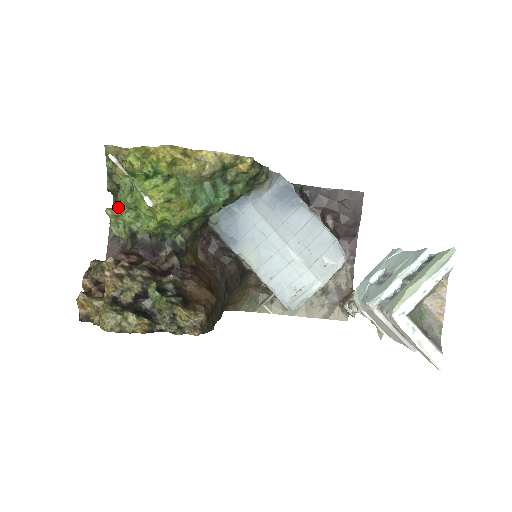
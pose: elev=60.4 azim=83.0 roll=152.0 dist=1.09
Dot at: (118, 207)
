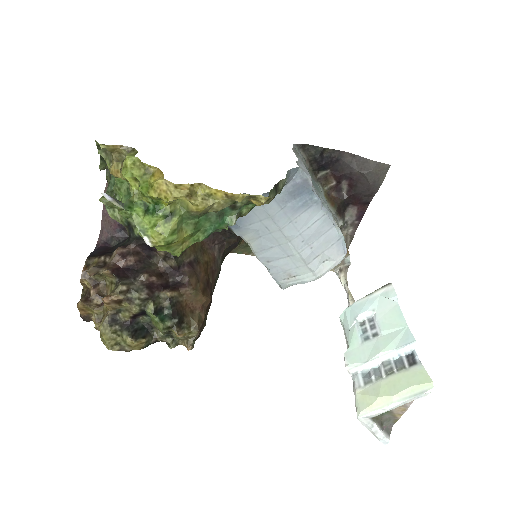
Dot at: occluded
